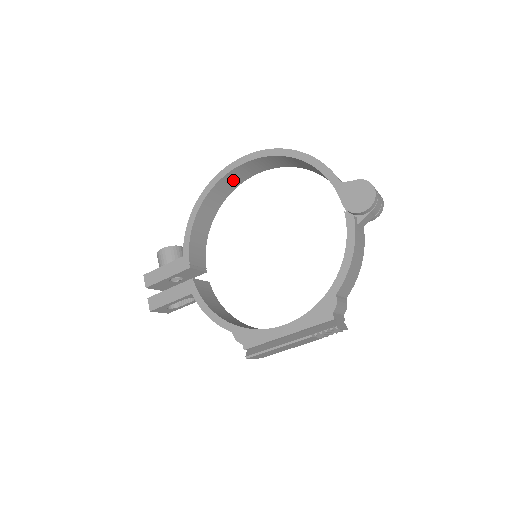
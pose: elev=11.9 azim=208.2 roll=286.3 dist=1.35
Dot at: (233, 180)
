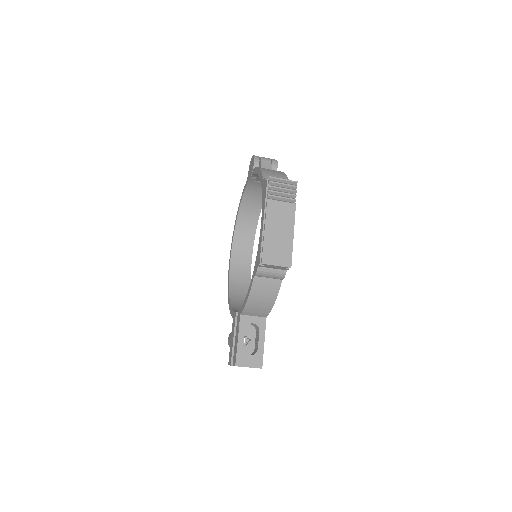
Dot at: (241, 272)
